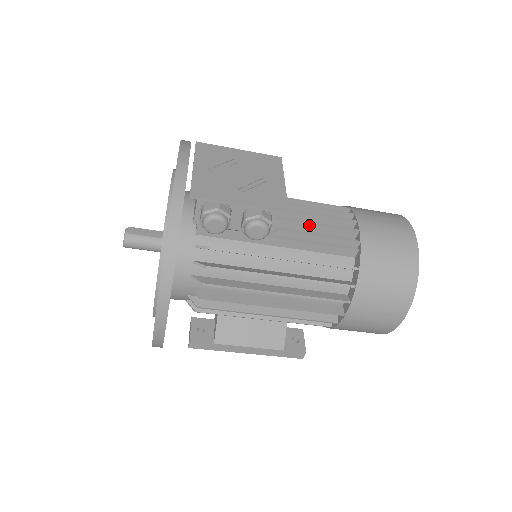
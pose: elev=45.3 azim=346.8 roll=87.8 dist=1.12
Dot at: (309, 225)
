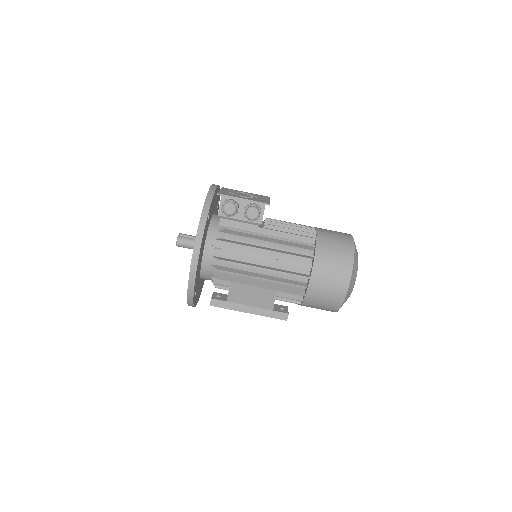
Dot at: (285, 226)
